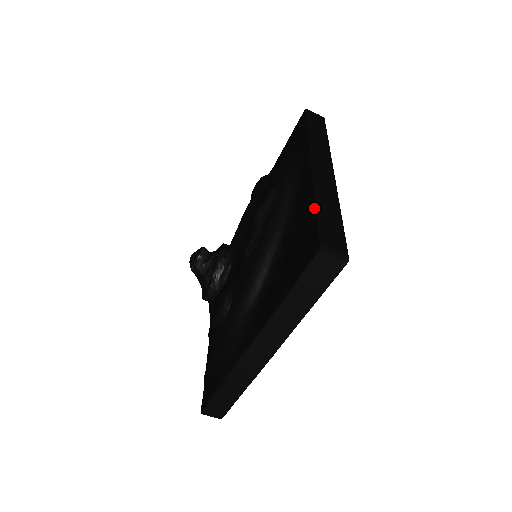
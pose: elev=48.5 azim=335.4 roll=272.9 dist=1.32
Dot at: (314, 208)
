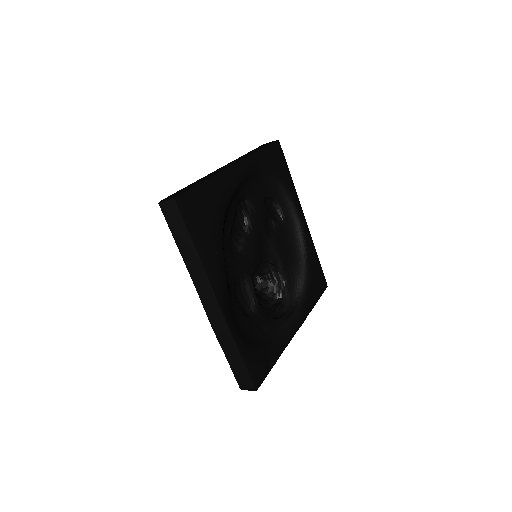
Dot at: occluded
